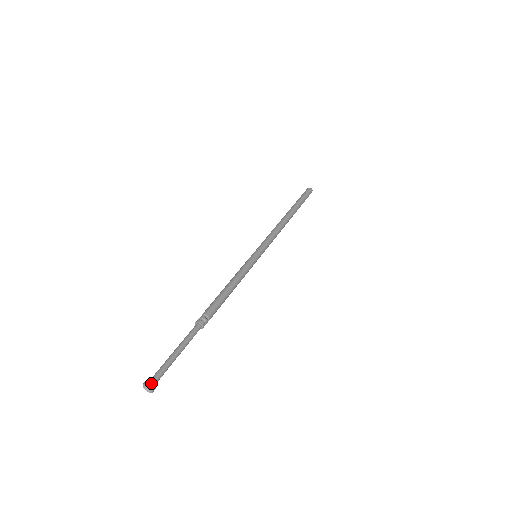
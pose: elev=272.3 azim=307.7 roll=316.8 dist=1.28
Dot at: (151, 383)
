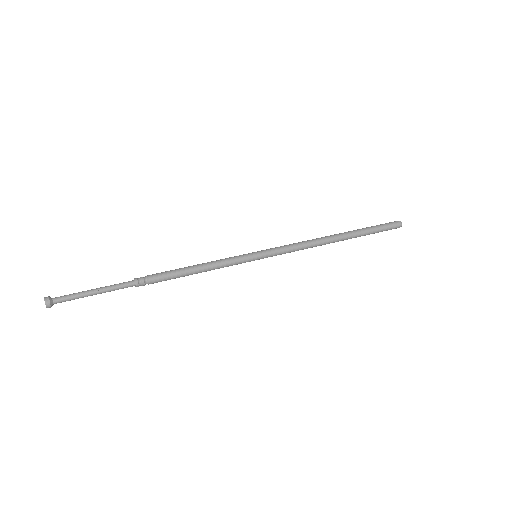
Dot at: (47, 298)
